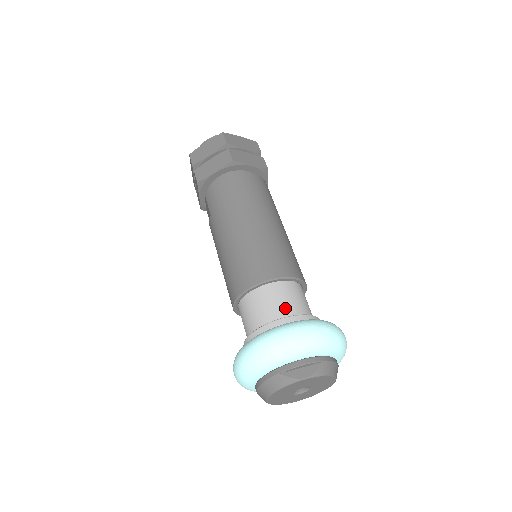
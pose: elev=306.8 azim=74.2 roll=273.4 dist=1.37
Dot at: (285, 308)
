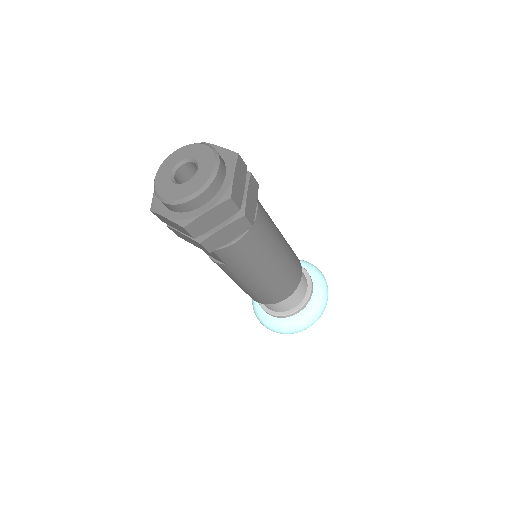
Dot at: (302, 294)
